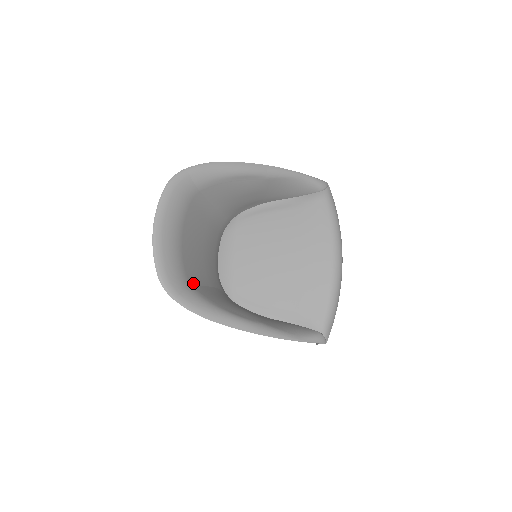
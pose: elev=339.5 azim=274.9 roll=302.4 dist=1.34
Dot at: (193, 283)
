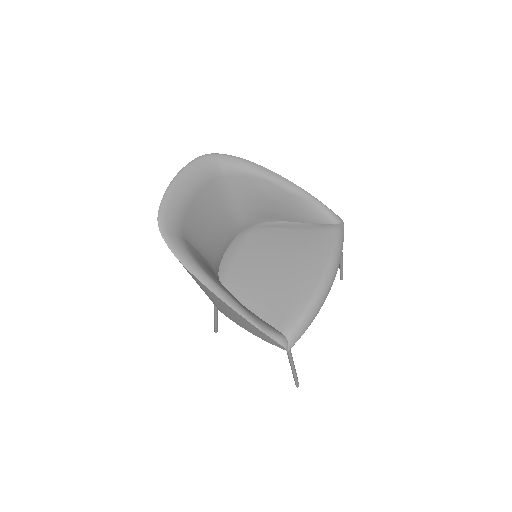
Dot at: (186, 237)
